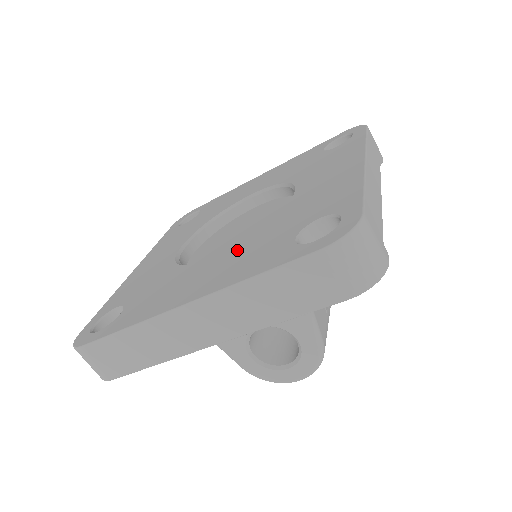
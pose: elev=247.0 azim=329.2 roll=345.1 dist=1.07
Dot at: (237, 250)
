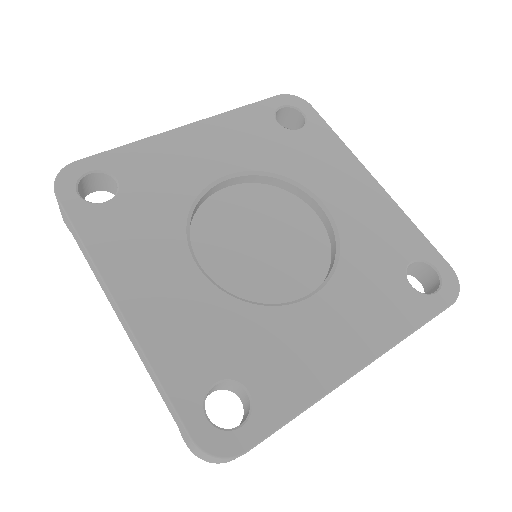
Dot at: (345, 291)
